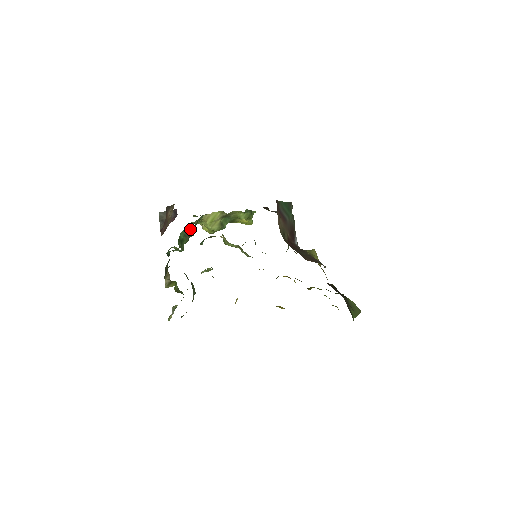
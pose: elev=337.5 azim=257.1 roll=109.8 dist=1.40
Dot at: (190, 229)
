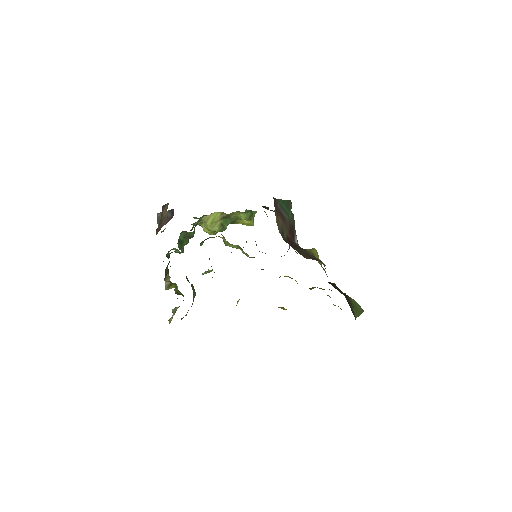
Dot at: (190, 230)
